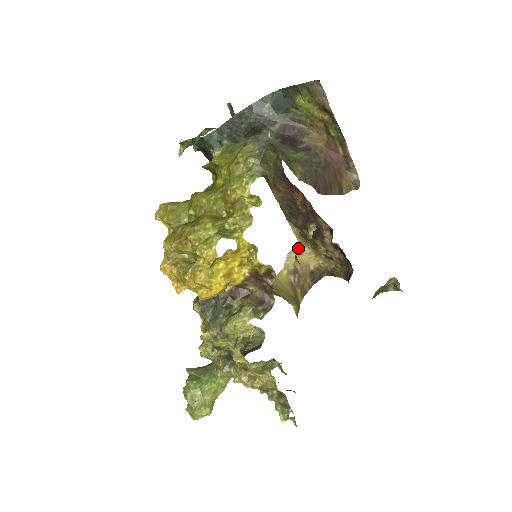
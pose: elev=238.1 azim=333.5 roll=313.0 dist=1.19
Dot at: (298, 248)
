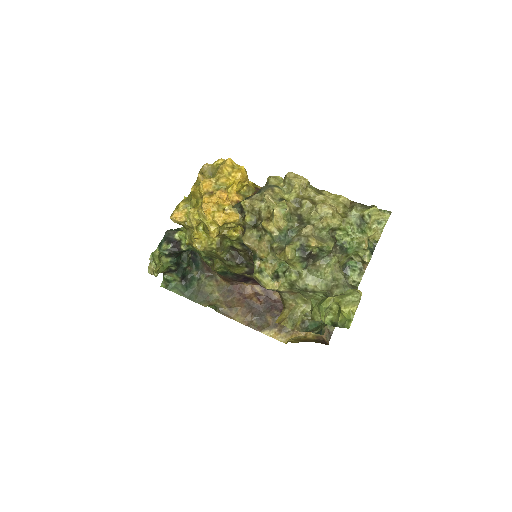
Dot at: occluded
